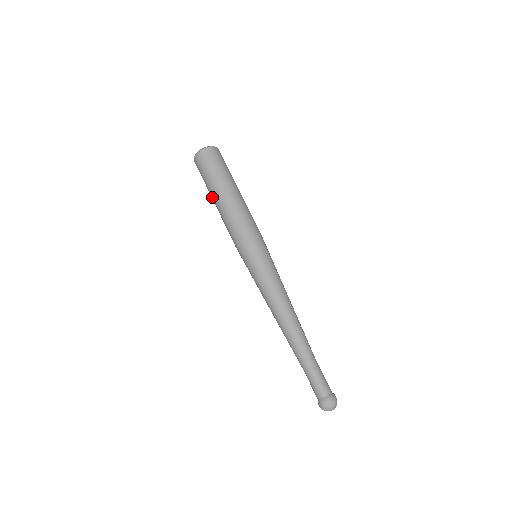
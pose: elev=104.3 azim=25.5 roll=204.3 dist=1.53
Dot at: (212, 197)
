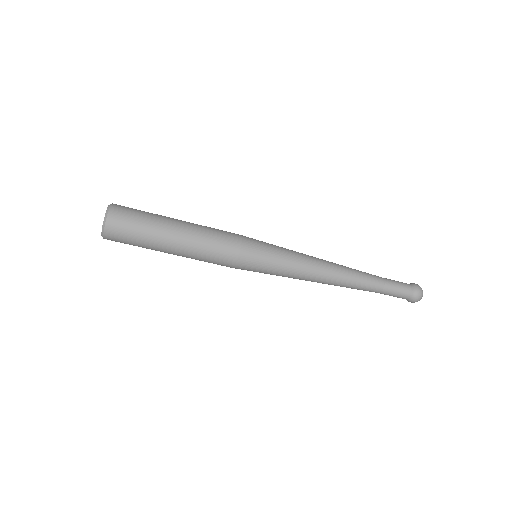
Dot at: occluded
